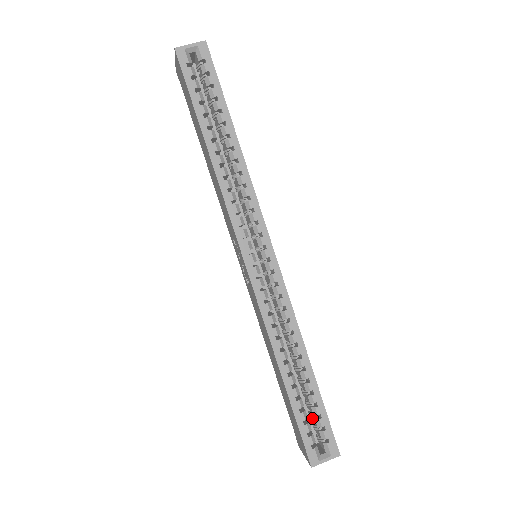
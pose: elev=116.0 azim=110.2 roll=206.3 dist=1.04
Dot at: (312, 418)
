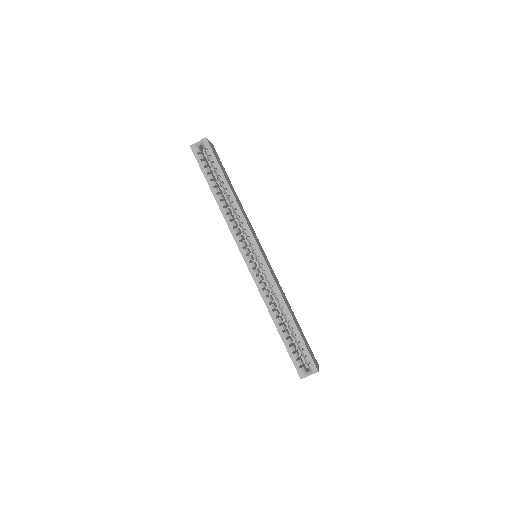
Dot at: occluded
